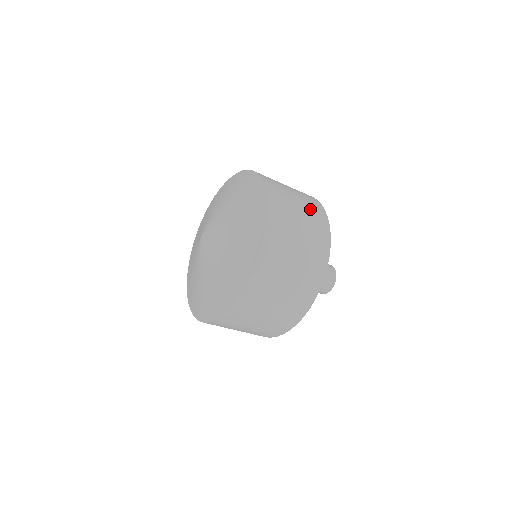
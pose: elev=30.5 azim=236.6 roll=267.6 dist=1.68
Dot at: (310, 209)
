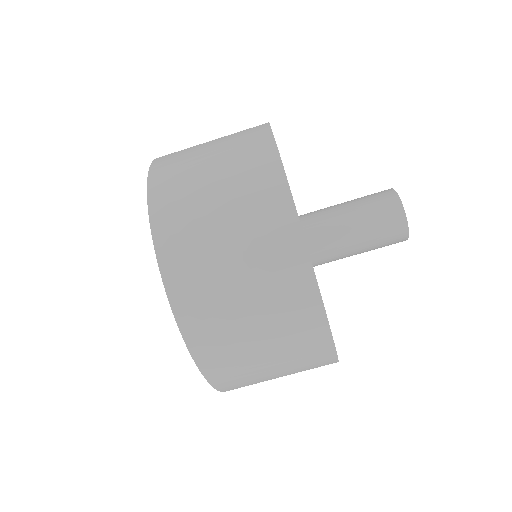
Dot at: occluded
